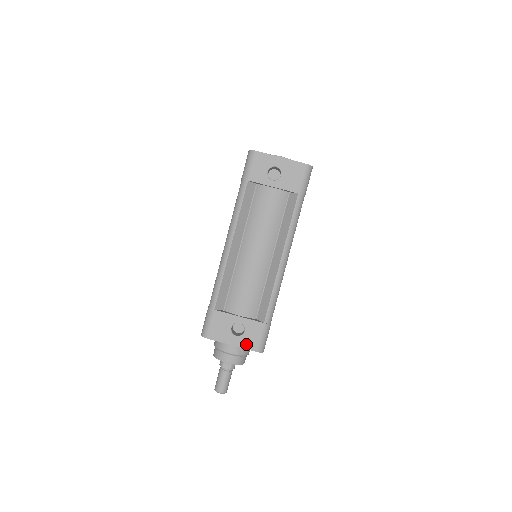
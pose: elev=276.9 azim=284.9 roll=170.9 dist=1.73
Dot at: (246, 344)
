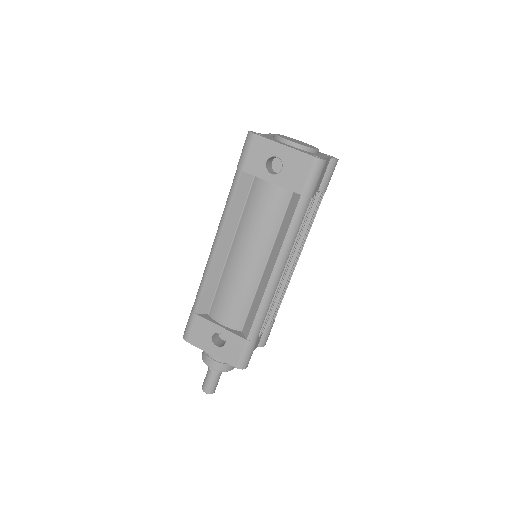
Dot at: (226, 357)
